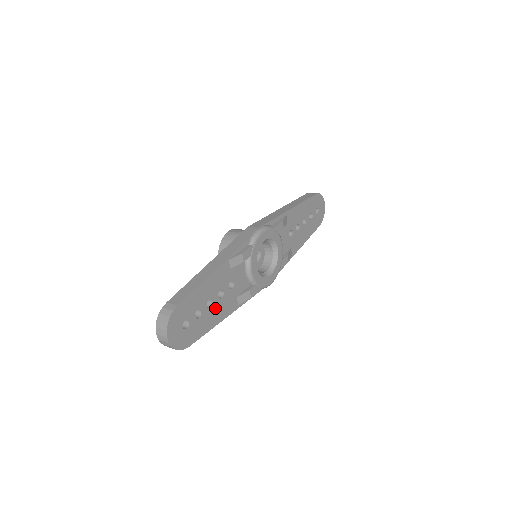
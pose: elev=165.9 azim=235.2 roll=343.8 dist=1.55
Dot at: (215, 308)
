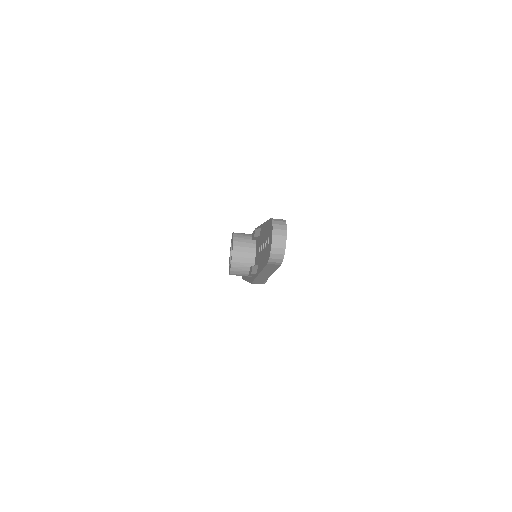
Dot at: occluded
